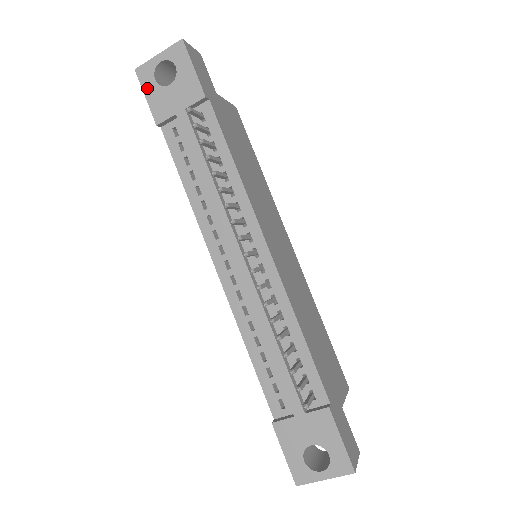
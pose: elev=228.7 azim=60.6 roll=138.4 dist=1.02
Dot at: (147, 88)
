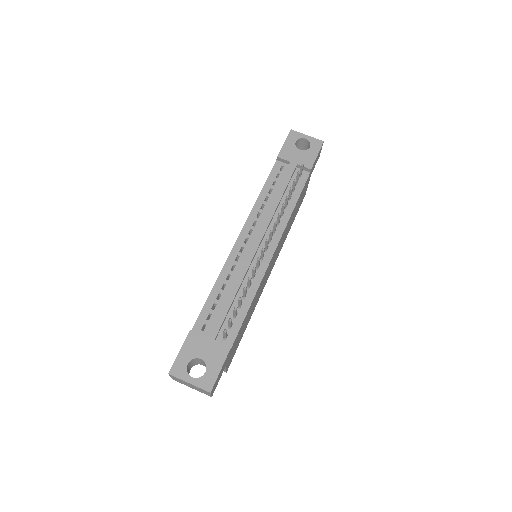
Dot at: (289, 141)
